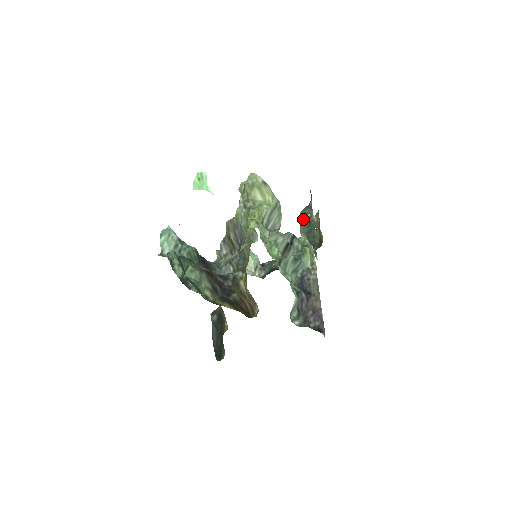
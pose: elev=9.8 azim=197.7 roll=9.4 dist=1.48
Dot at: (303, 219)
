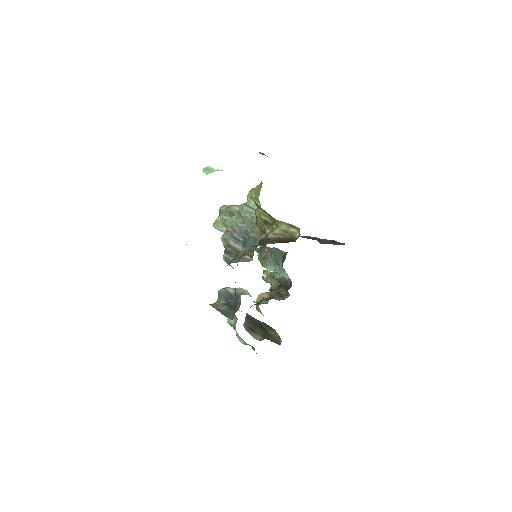
Dot at: (263, 255)
